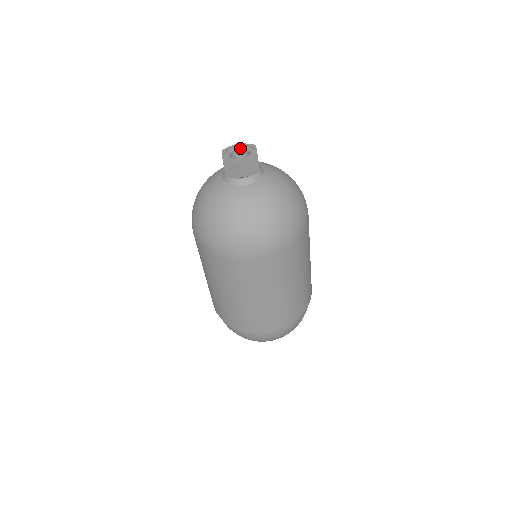
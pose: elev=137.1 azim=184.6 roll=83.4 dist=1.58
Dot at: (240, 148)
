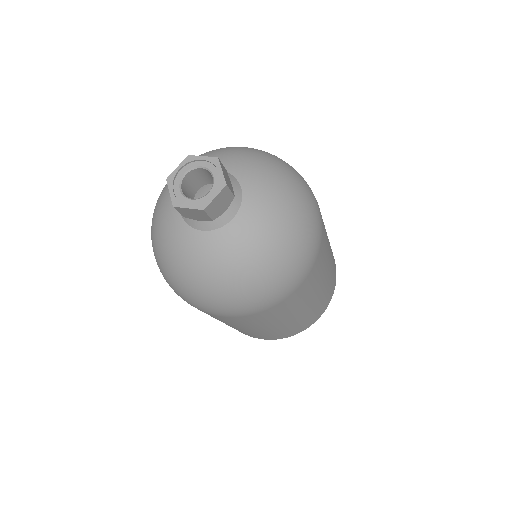
Dot at: (194, 168)
